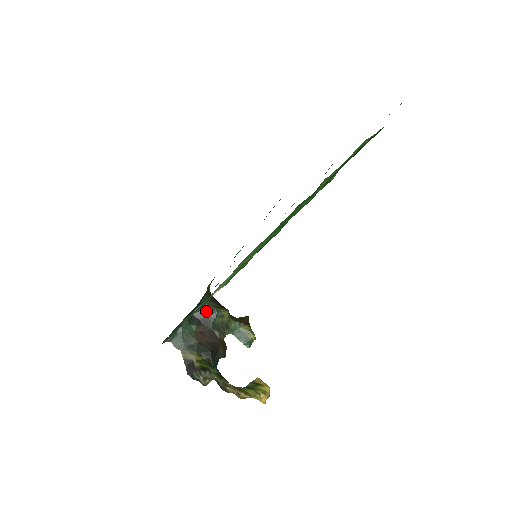
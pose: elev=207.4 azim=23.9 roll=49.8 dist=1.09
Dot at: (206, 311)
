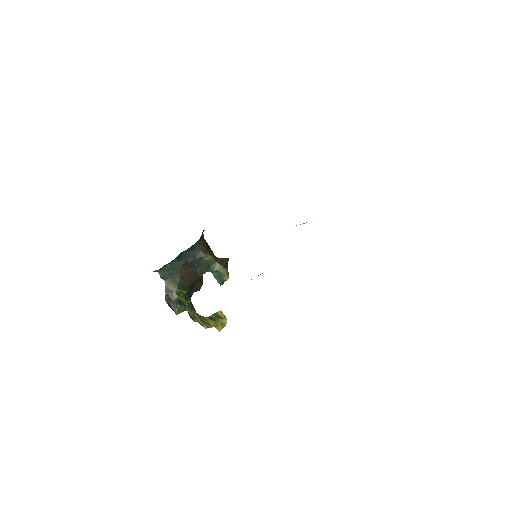
Dot at: (195, 253)
